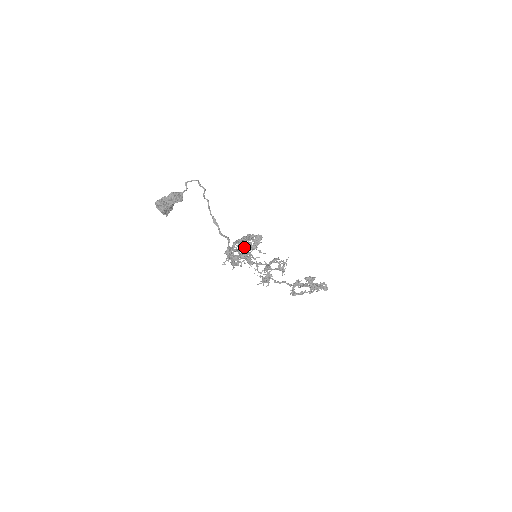
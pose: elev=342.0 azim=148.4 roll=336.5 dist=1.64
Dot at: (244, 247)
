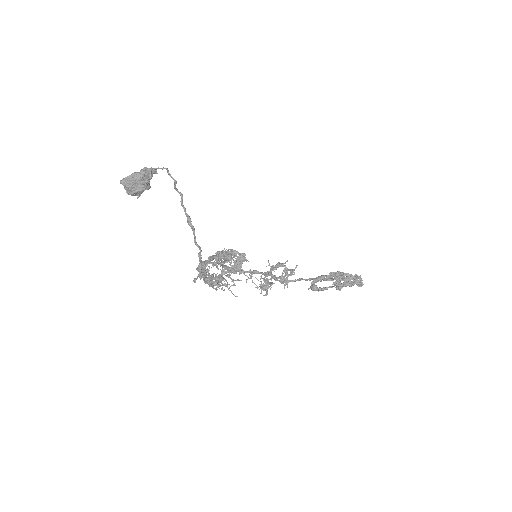
Dot at: (225, 262)
